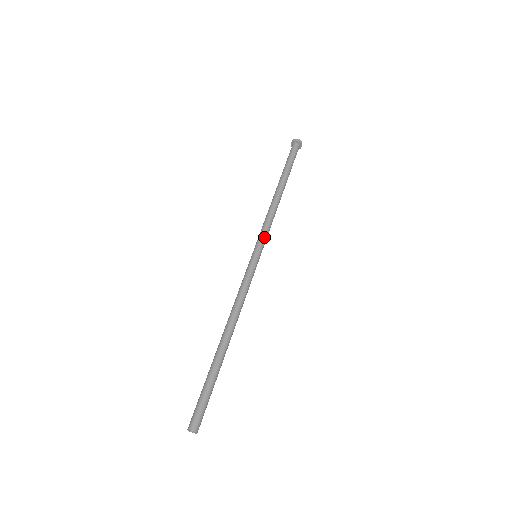
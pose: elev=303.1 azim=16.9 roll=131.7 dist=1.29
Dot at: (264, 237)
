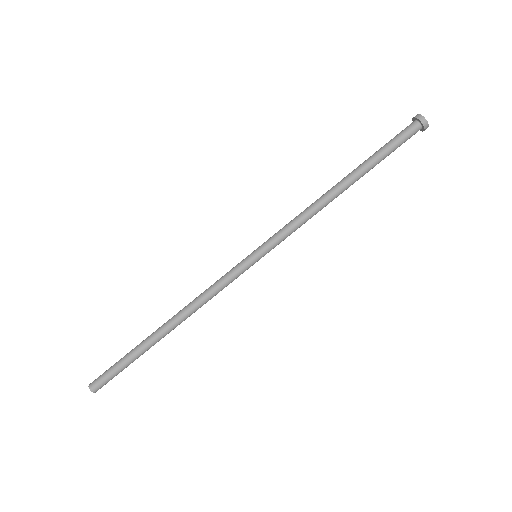
Dot at: (280, 241)
